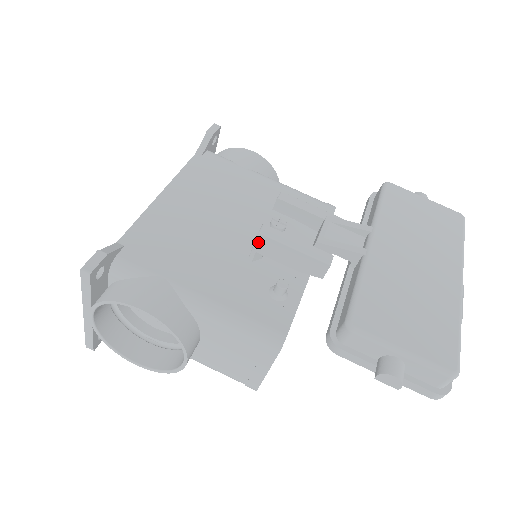
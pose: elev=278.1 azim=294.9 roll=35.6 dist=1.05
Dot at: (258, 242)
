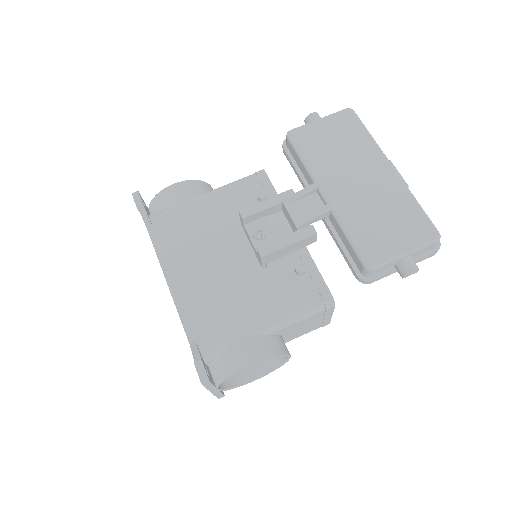
Dot at: (264, 260)
